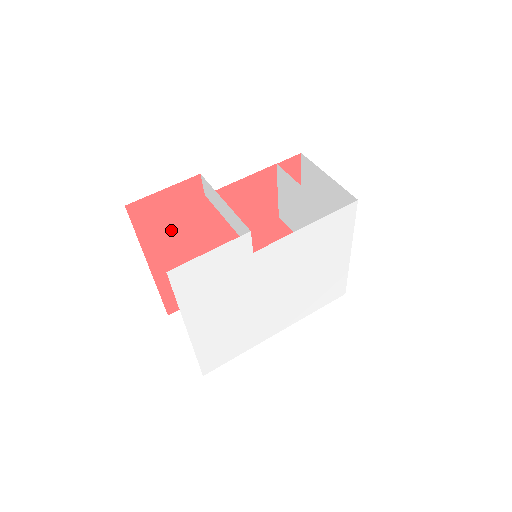
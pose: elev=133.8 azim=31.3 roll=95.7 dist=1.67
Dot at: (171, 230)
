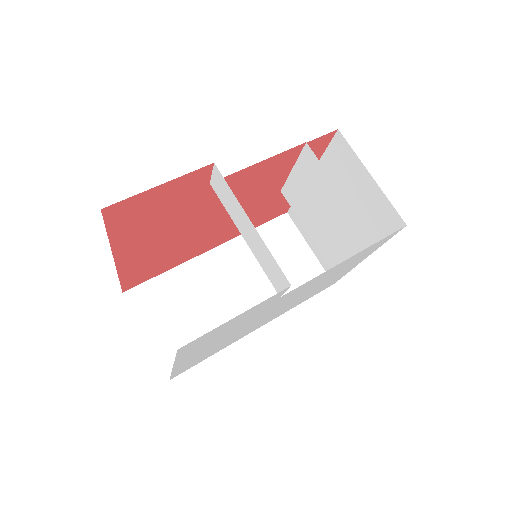
Dot at: (154, 222)
